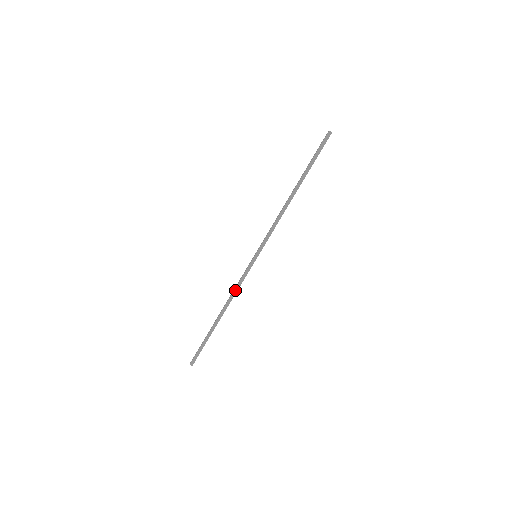
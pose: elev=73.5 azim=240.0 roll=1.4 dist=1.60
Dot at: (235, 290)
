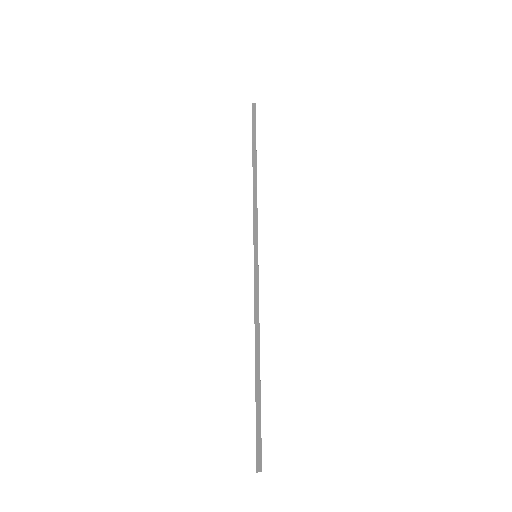
Dot at: (256, 311)
